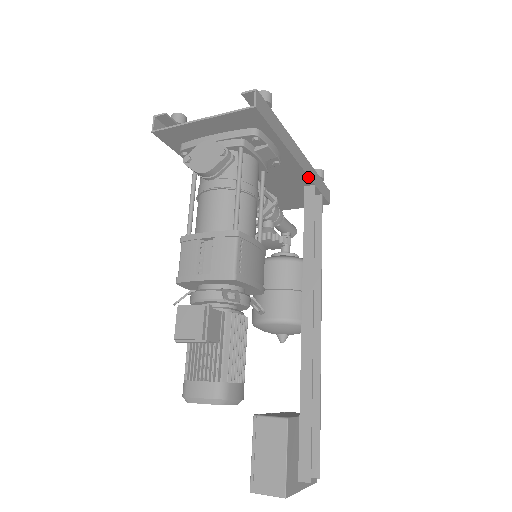
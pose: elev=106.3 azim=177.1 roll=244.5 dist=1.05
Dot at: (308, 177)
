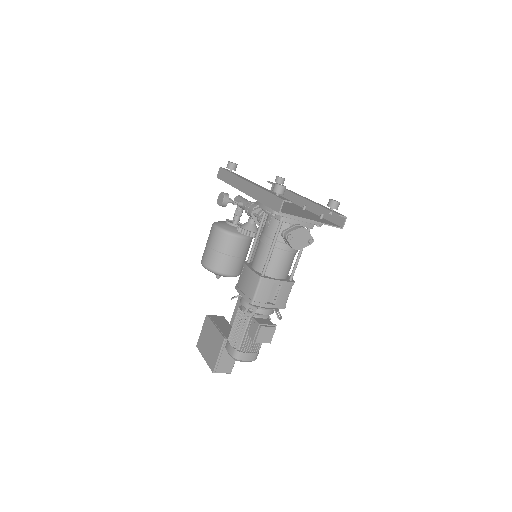
Dot at: occluded
